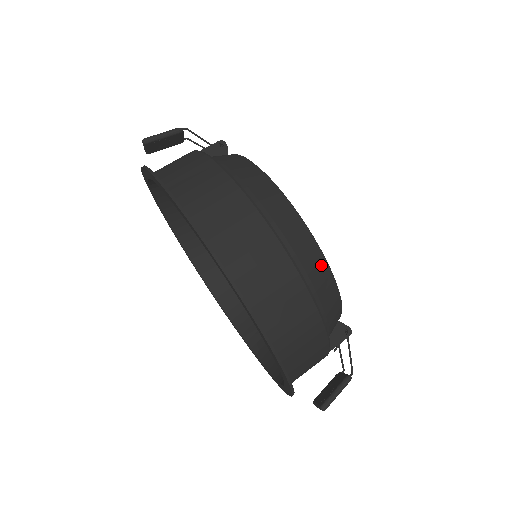
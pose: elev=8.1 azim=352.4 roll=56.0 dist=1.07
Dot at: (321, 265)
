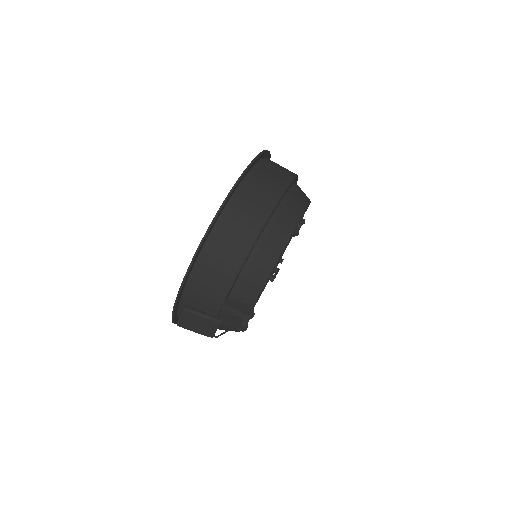
Dot at: (289, 227)
